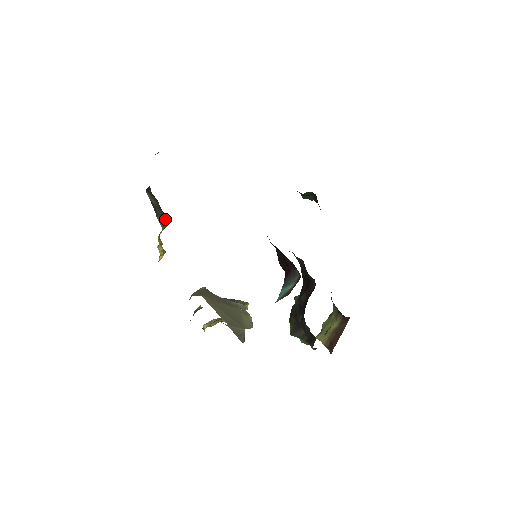
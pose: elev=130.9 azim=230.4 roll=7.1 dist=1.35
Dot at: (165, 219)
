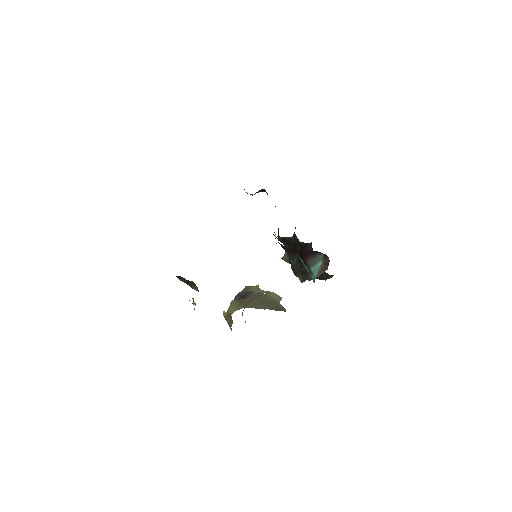
Dot at: (194, 284)
